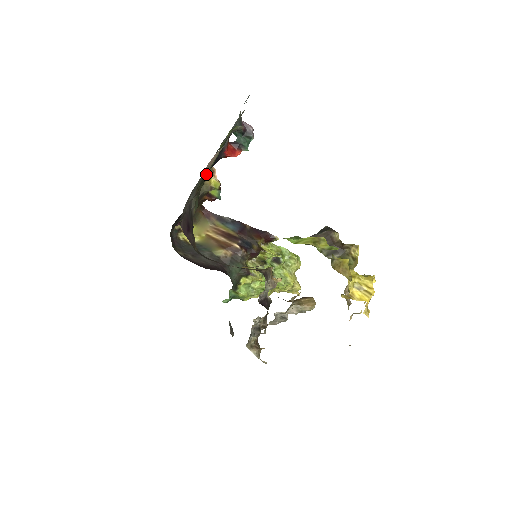
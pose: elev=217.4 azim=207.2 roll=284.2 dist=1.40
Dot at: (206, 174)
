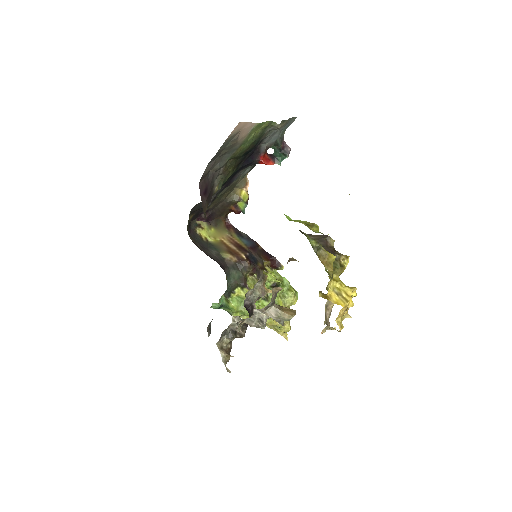
Dot at: (237, 153)
